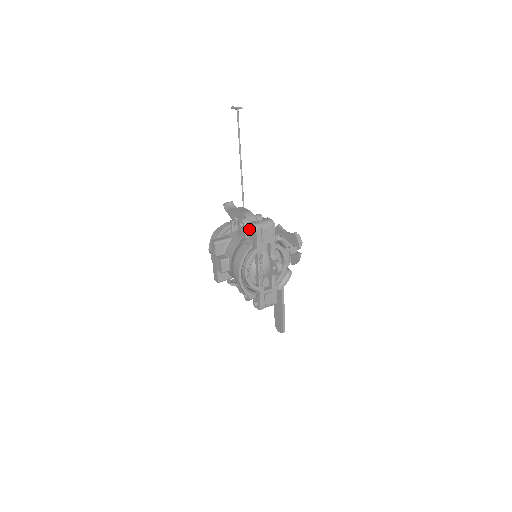
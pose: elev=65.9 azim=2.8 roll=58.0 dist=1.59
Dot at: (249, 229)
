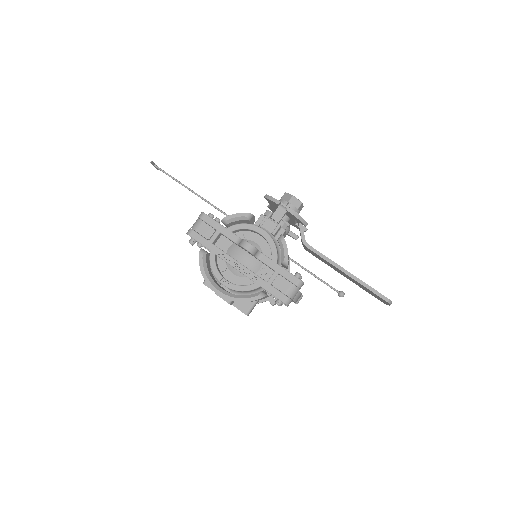
Dot at: occluded
